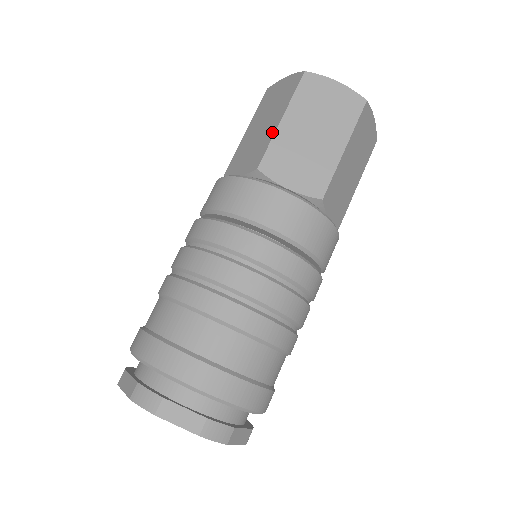
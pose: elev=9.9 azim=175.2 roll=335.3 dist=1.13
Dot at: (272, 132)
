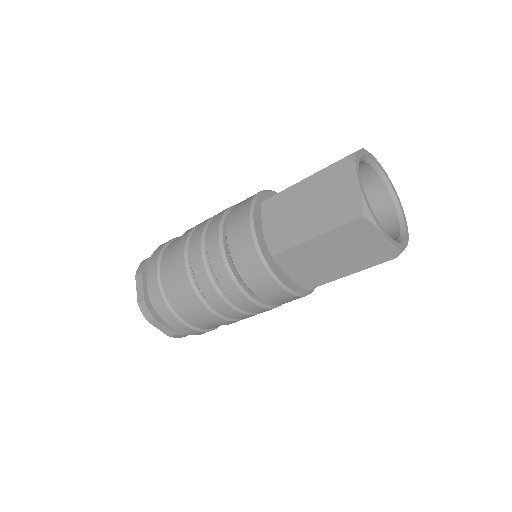
Dot at: (292, 185)
